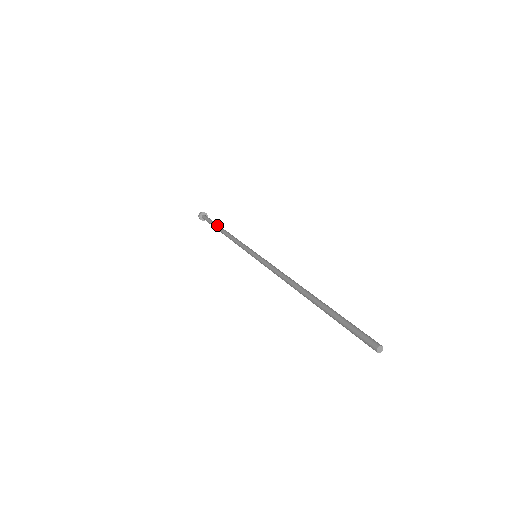
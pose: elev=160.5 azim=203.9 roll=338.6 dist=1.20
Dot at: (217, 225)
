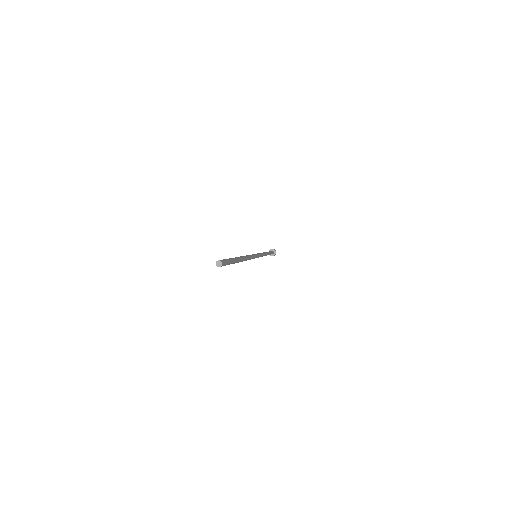
Dot at: occluded
